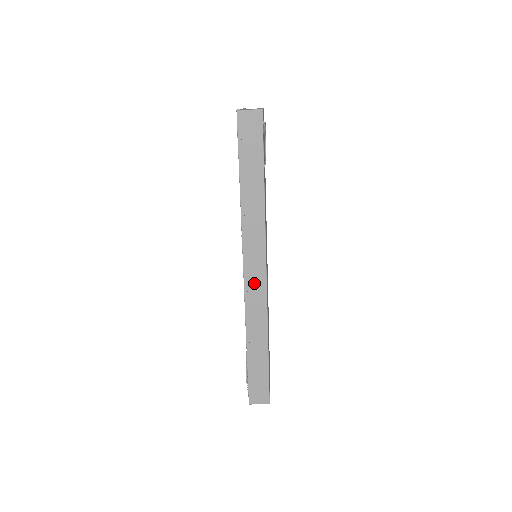
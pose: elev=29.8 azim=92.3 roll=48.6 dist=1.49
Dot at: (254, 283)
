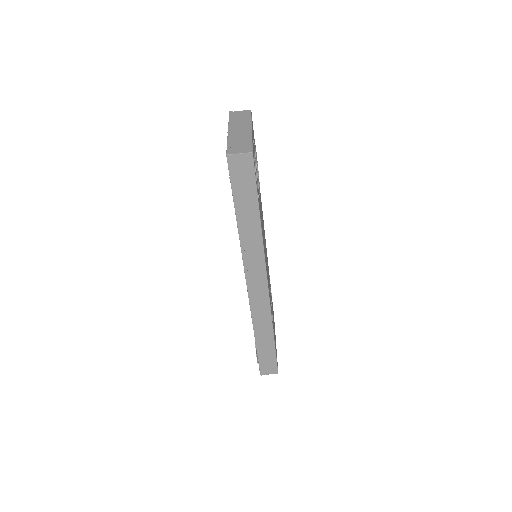
Dot at: (257, 293)
